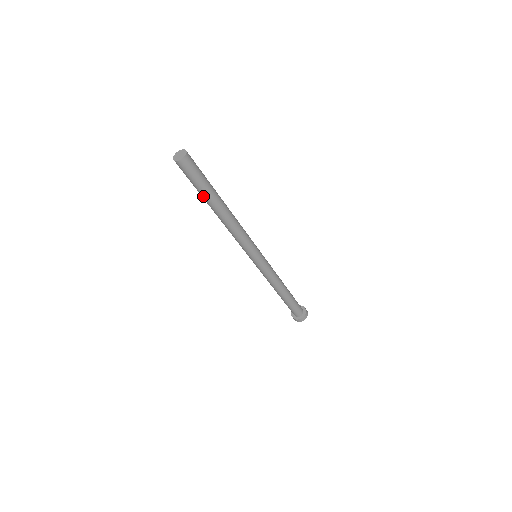
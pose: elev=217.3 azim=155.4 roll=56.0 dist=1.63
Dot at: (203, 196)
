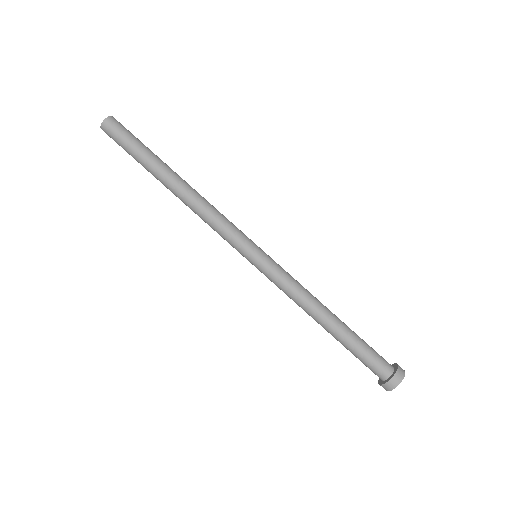
Dot at: (149, 159)
